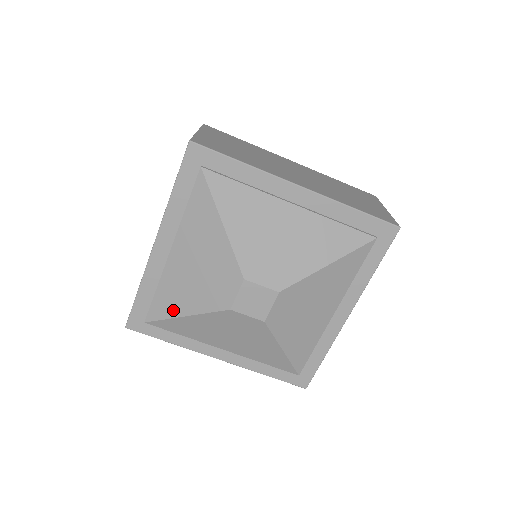
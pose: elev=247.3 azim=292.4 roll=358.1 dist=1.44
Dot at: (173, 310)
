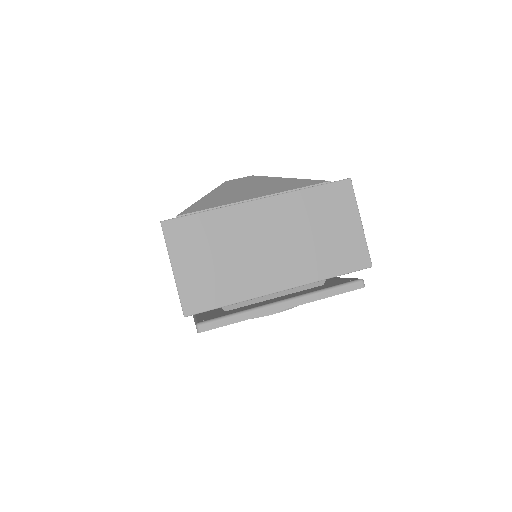
Dot at: occluded
